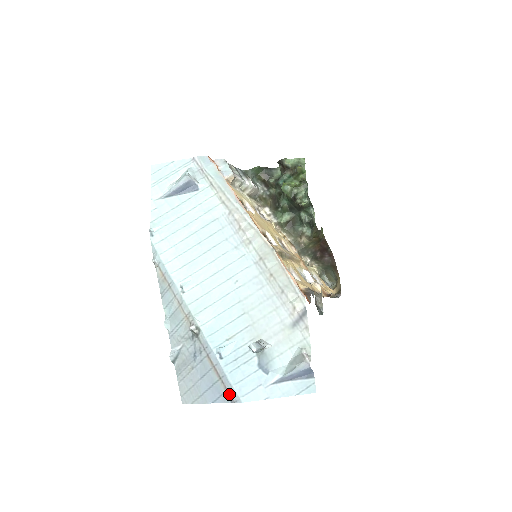
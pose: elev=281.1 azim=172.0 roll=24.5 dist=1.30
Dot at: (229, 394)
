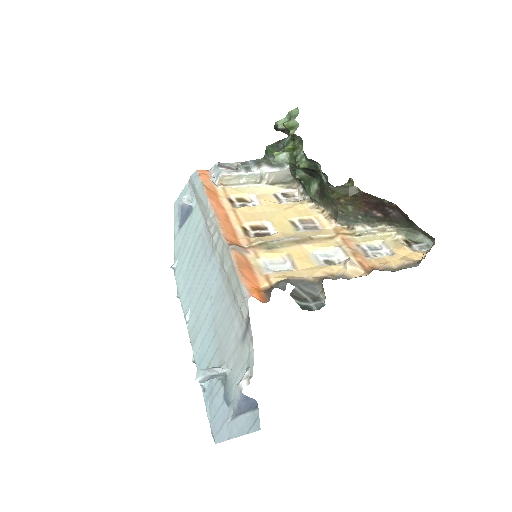
Dot at: (211, 433)
